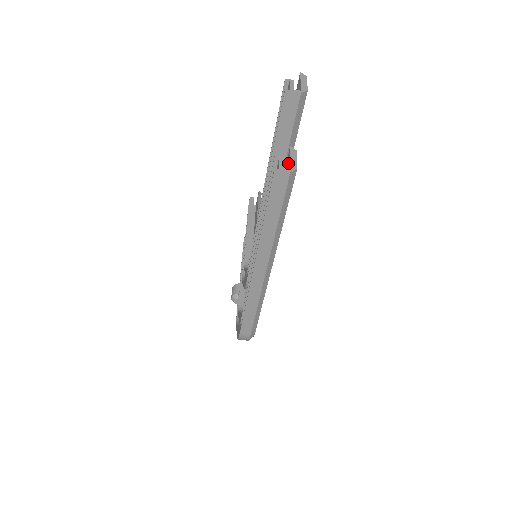
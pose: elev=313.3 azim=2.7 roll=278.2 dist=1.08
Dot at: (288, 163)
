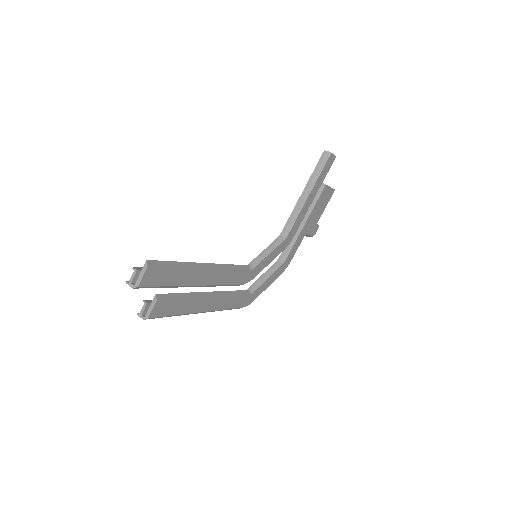
Dot at: (155, 303)
